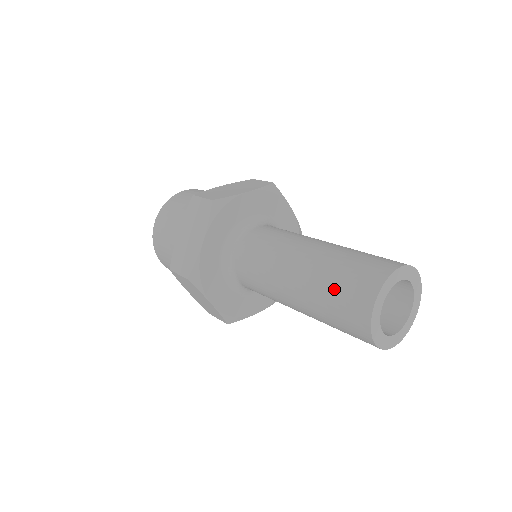
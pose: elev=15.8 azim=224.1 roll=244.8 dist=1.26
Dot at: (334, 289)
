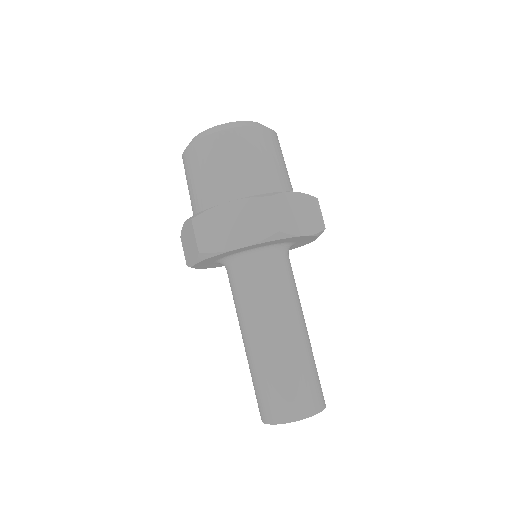
Dot at: (254, 386)
